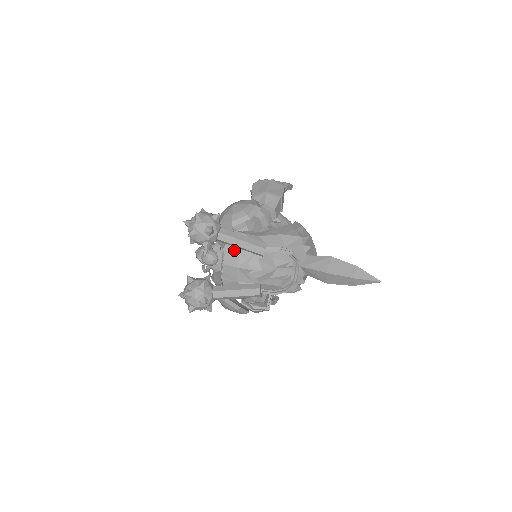
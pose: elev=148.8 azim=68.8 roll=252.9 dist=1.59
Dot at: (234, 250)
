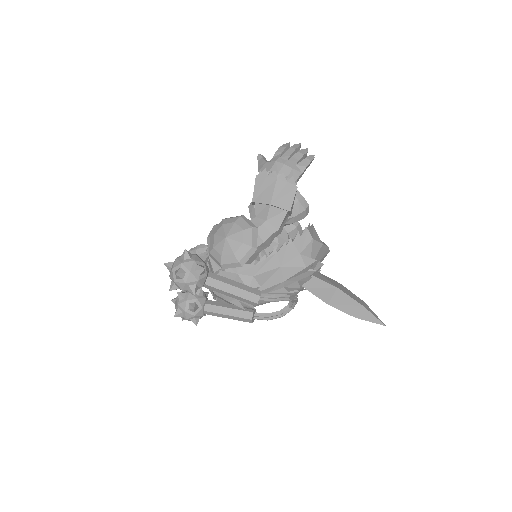
Dot at: occluded
